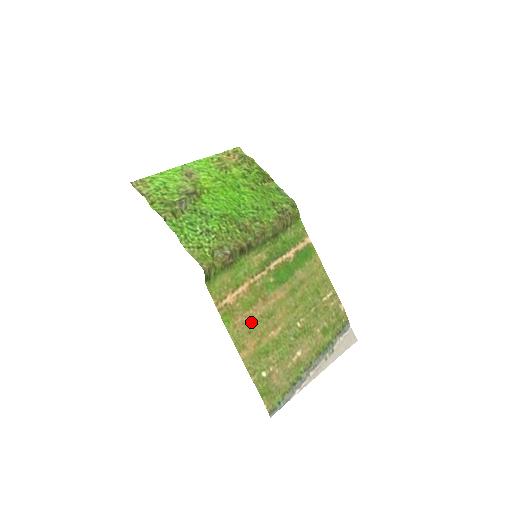
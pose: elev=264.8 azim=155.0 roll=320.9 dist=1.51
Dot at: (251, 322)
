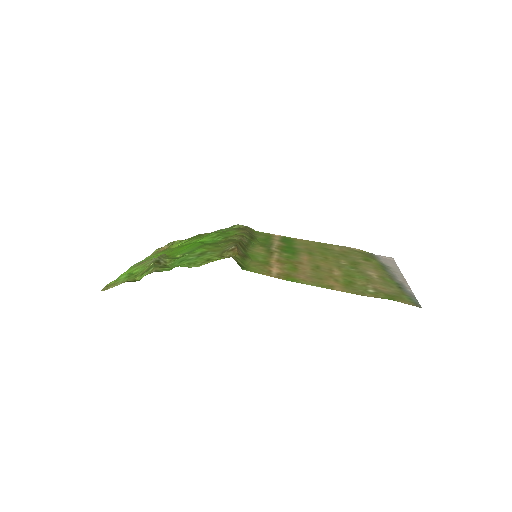
Dot at: (311, 275)
